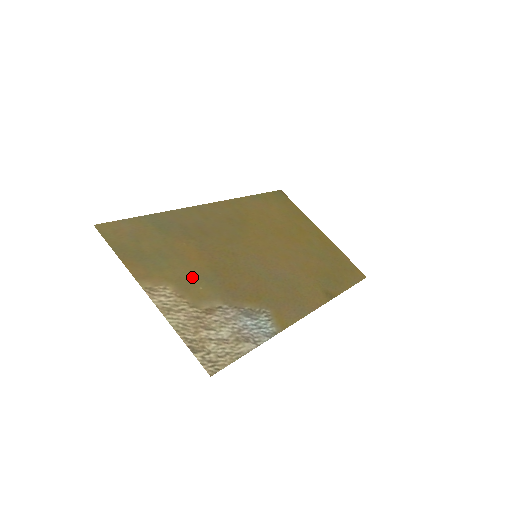
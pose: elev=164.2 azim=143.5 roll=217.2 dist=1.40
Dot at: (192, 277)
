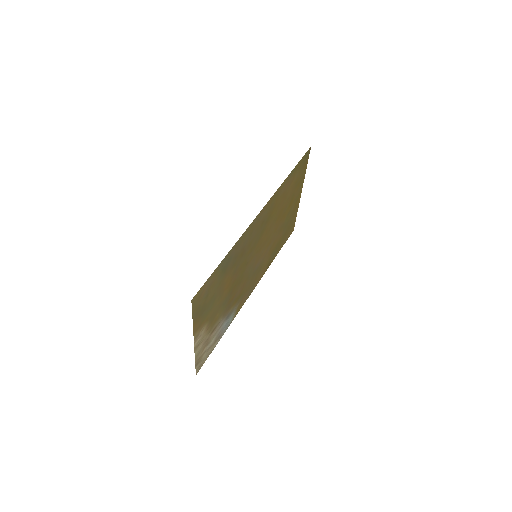
Dot at: (219, 307)
